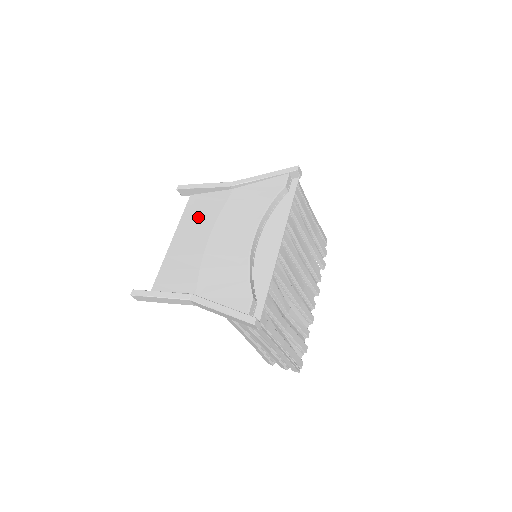
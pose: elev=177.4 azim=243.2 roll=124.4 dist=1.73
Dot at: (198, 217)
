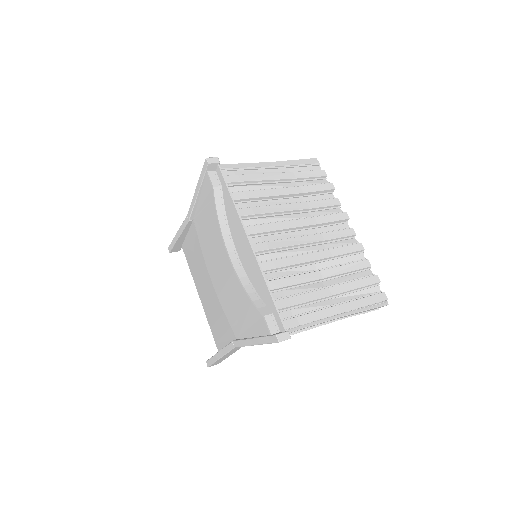
Dot at: (196, 264)
